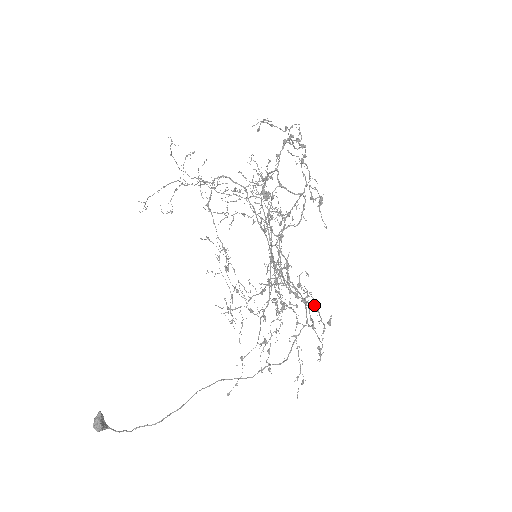
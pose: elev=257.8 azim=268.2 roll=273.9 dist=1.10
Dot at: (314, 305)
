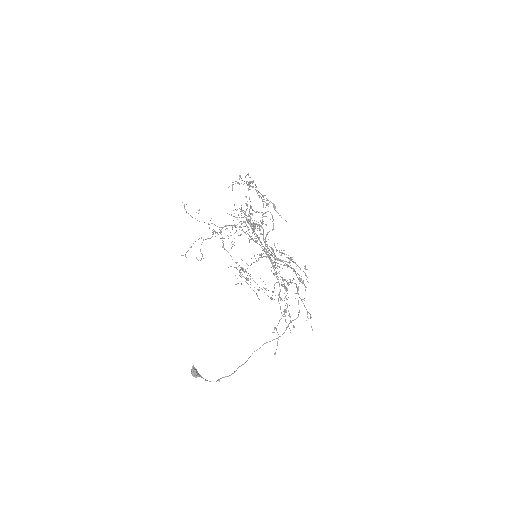
Dot at: (288, 257)
